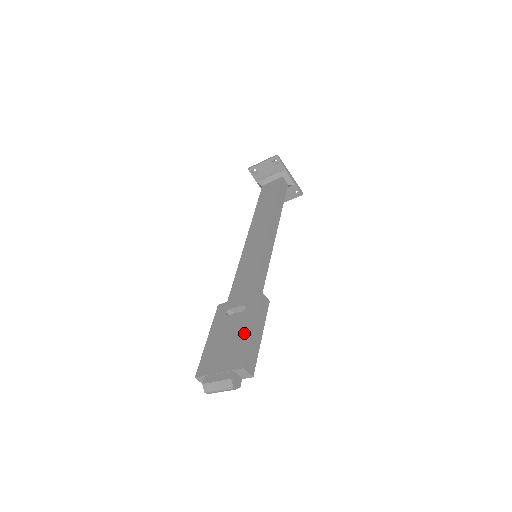
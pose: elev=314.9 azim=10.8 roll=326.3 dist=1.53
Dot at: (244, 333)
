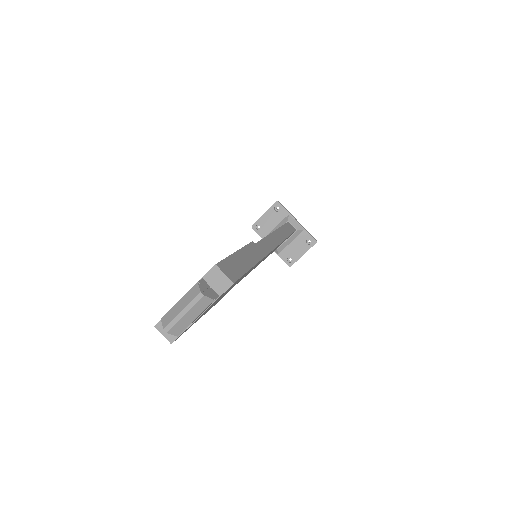
Dot at: occluded
